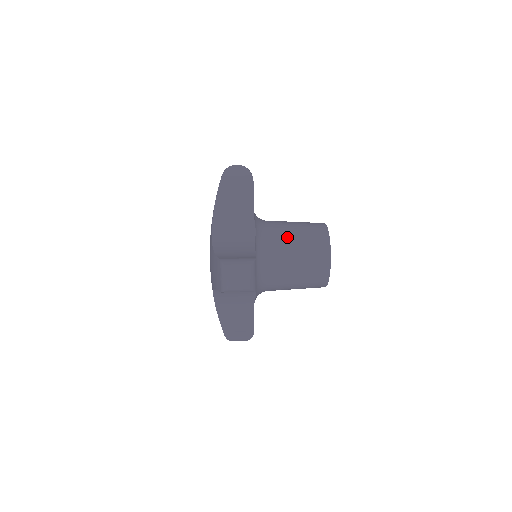
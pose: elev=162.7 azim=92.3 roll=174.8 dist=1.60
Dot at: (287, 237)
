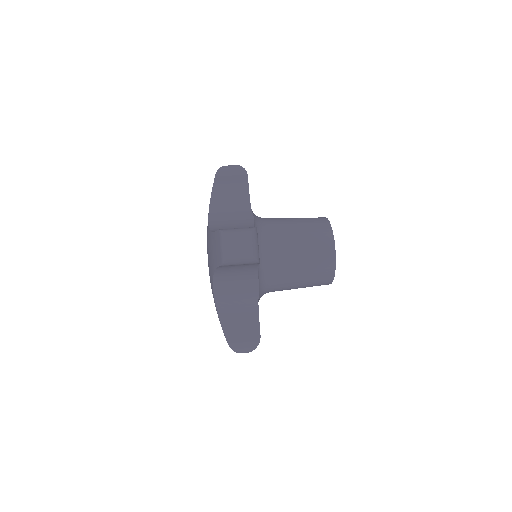
Dot at: (287, 225)
